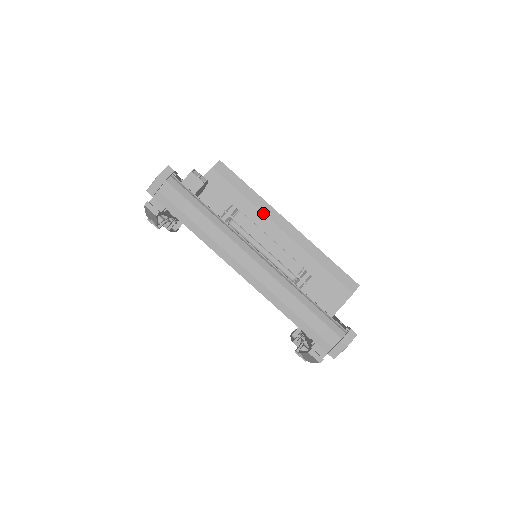
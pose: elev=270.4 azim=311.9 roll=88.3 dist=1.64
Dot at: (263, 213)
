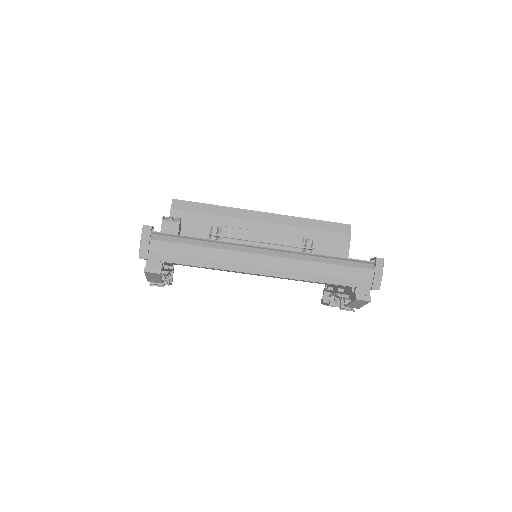
Dot at: (237, 218)
